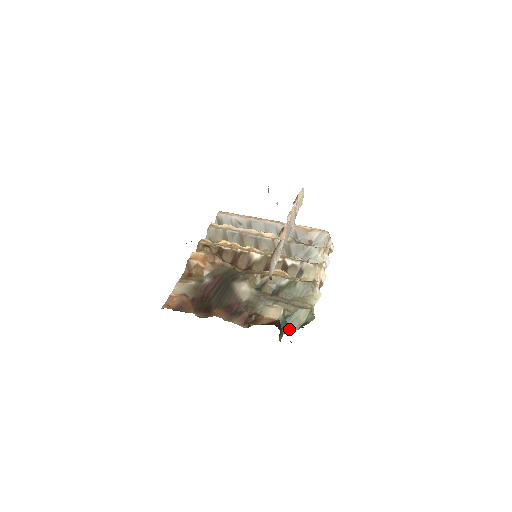
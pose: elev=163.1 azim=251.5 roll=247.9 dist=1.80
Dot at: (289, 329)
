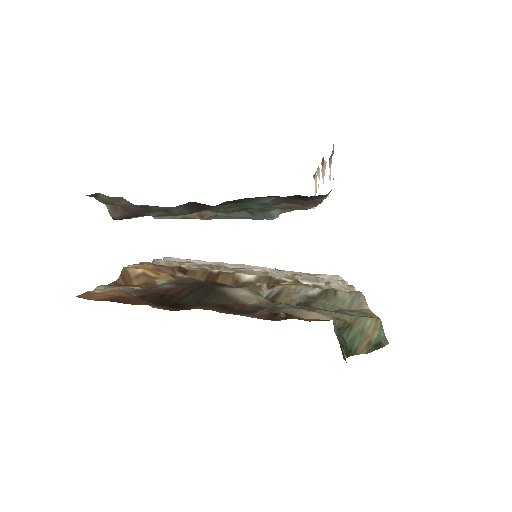
Dot at: (352, 351)
